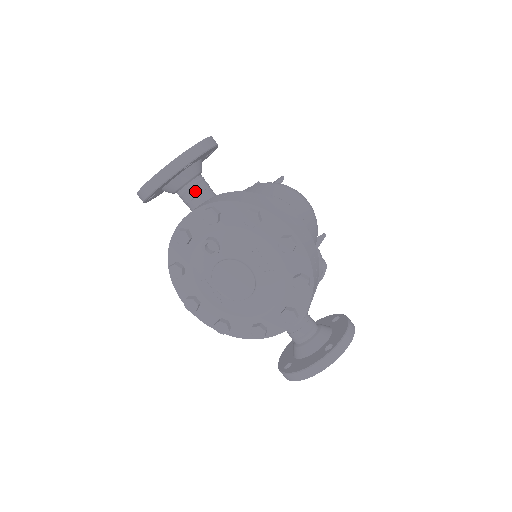
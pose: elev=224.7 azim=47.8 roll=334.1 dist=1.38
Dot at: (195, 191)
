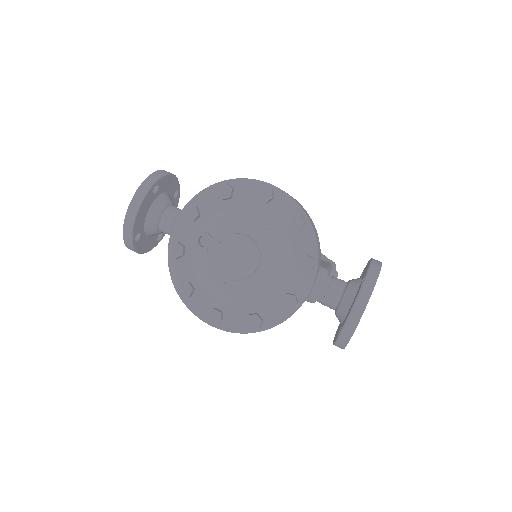
Dot at: (173, 215)
